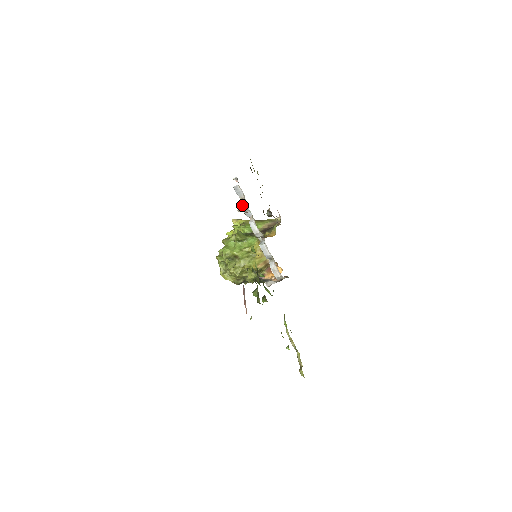
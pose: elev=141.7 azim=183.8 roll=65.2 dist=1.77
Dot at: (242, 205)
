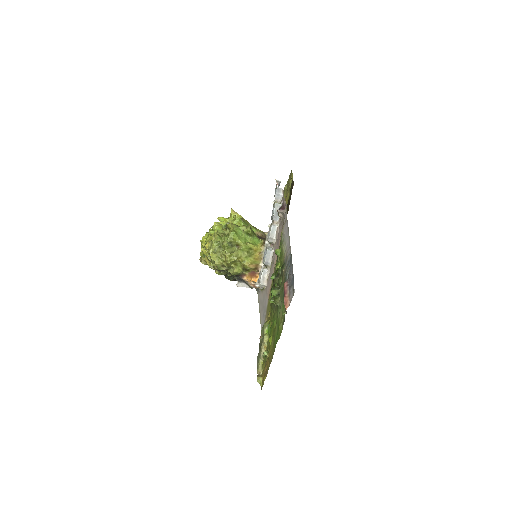
Dot at: (276, 207)
